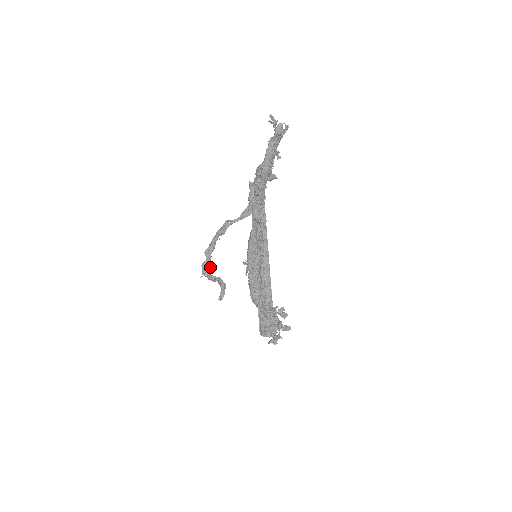
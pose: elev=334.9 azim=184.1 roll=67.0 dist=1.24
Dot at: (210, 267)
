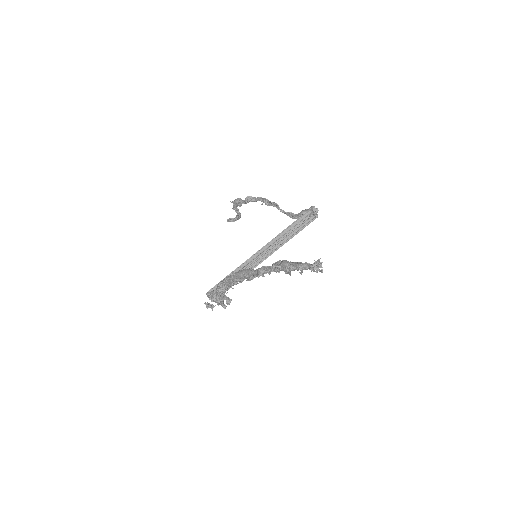
Dot at: (241, 205)
